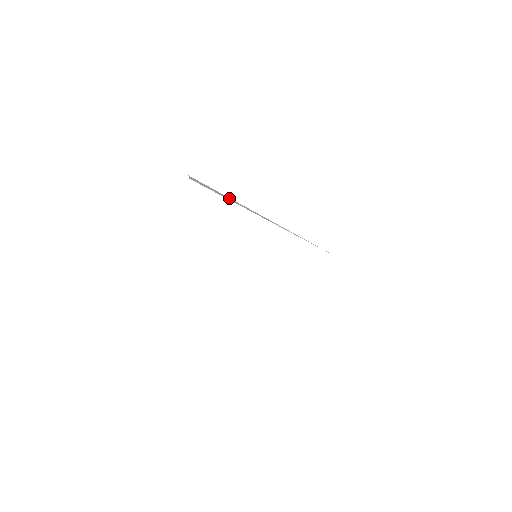
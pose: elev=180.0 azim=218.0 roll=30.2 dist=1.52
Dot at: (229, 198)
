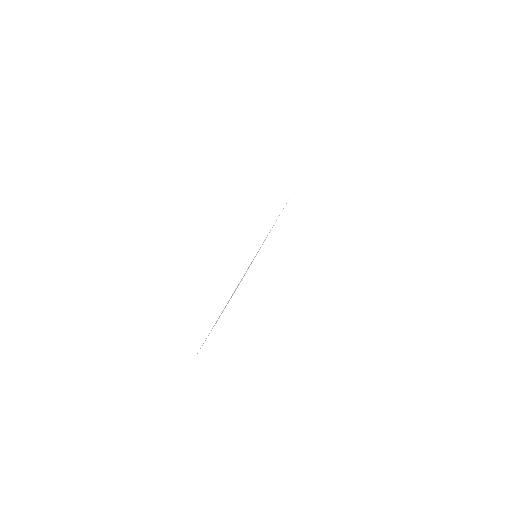
Dot at: occluded
